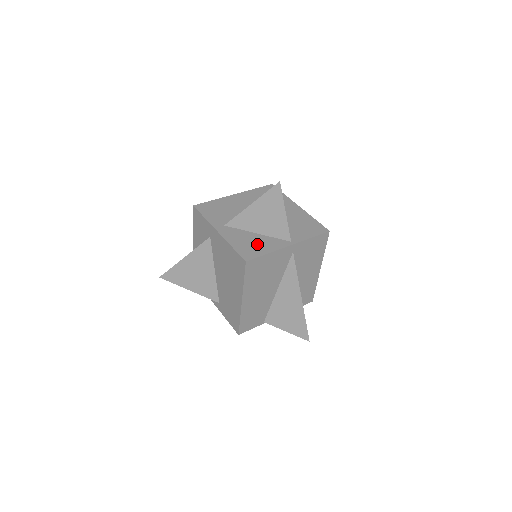
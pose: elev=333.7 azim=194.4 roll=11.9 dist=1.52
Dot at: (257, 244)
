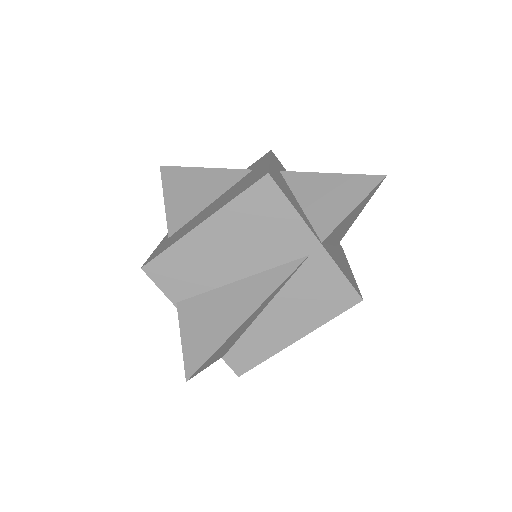
Dot at: (291, 197)
